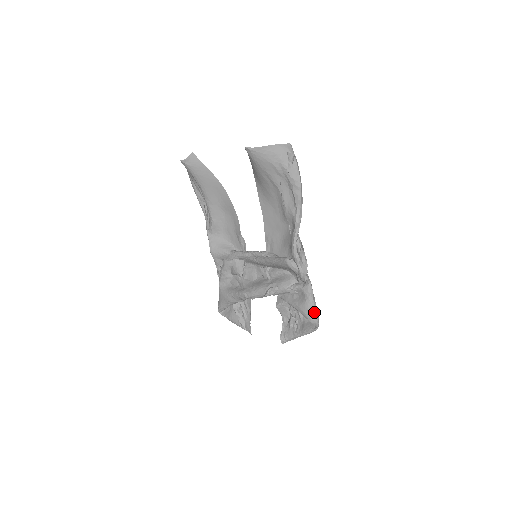
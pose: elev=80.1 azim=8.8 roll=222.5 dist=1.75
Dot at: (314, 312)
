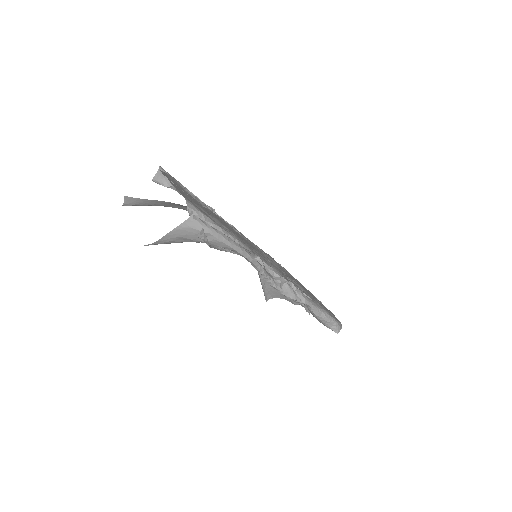
Dot at: (328, 324)
